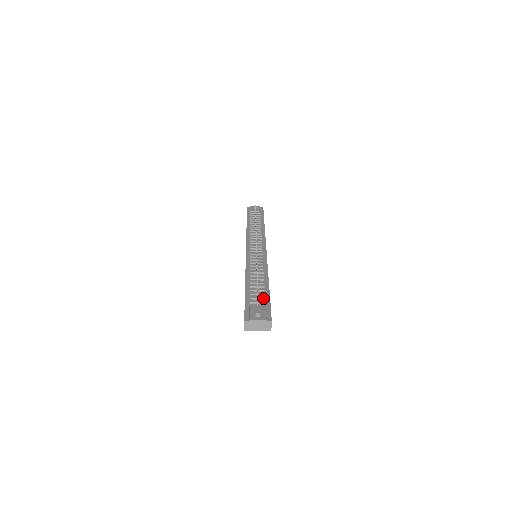
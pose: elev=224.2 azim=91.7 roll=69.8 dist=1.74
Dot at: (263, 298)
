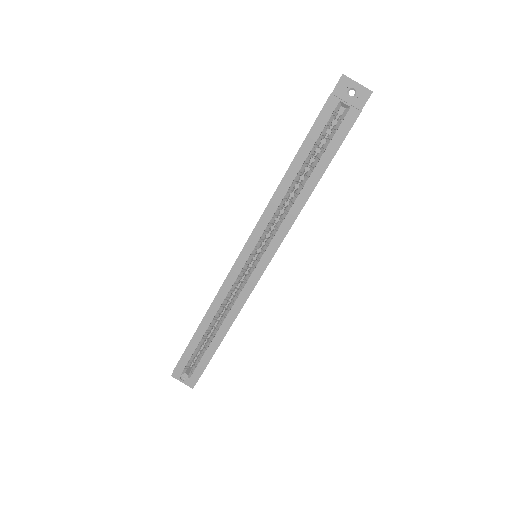
Dot at: occluded
